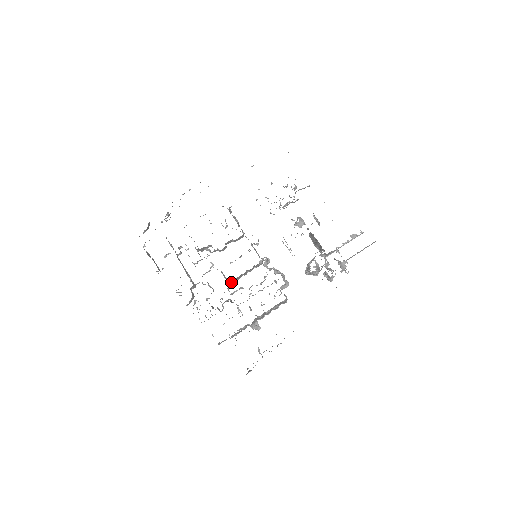
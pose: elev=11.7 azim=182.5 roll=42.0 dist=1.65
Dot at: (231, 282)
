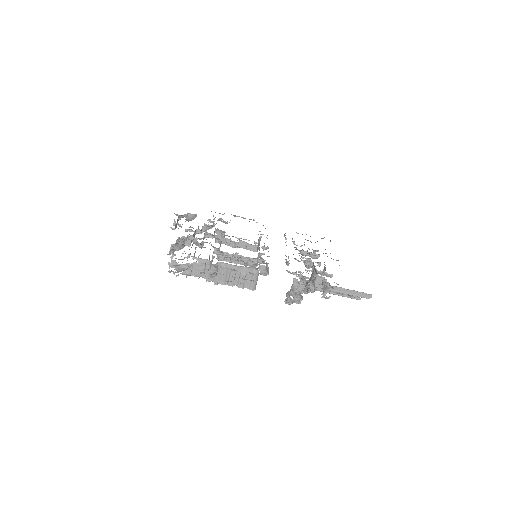
Dot at: (221, 255)
